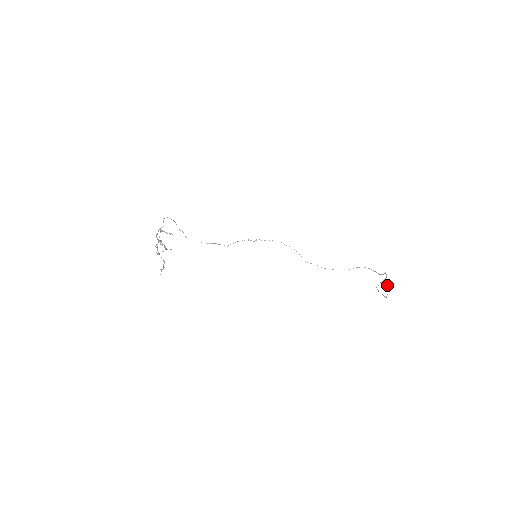
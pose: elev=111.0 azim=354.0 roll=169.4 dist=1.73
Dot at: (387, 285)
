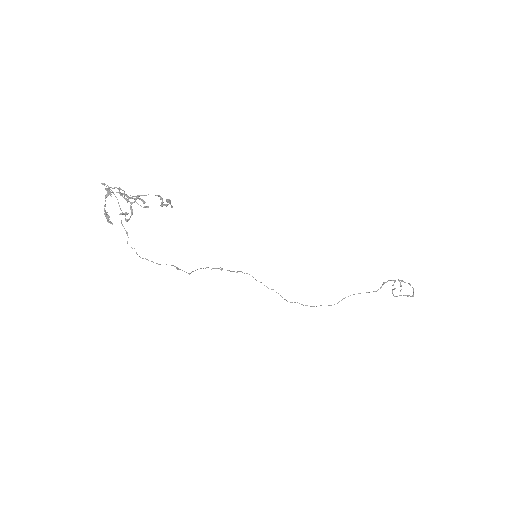
Dot at: (401, 286)
